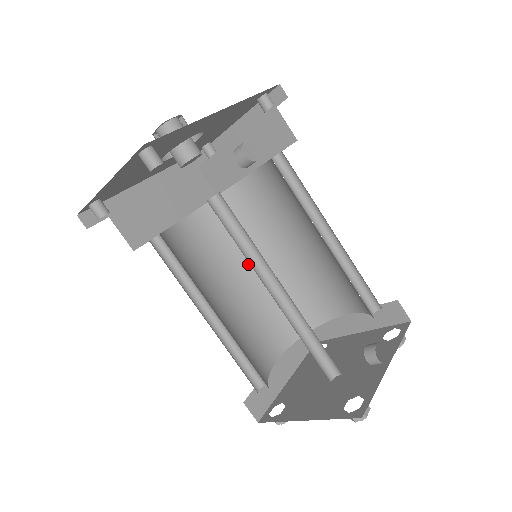
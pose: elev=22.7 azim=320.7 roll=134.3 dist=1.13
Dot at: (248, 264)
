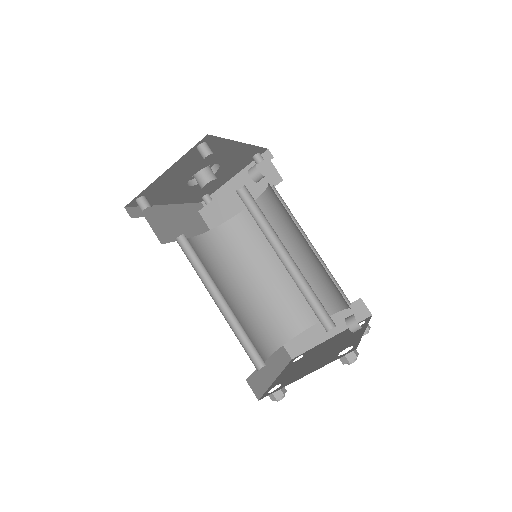
Dot at: (240, 280)
